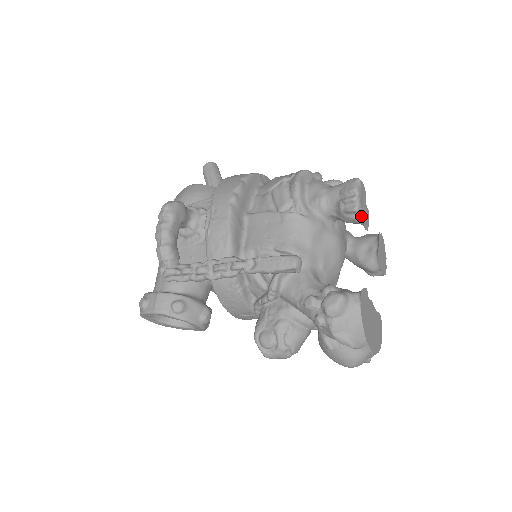
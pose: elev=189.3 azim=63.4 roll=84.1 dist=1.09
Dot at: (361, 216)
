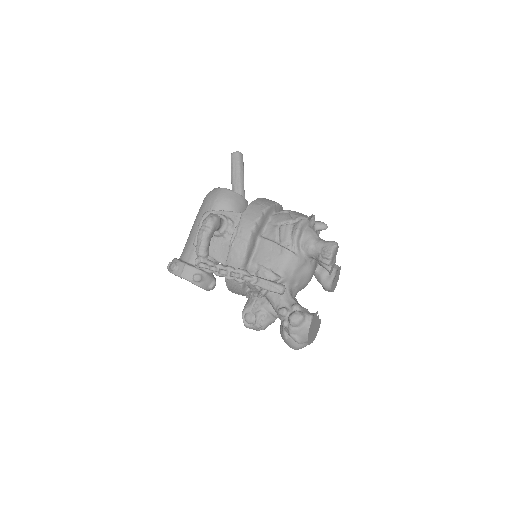
Dot at: (330, 267)
